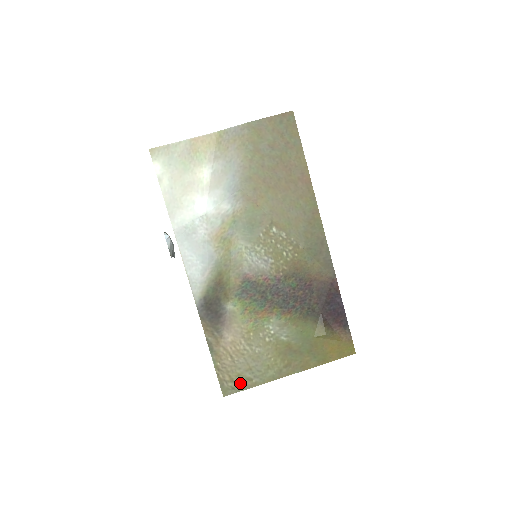
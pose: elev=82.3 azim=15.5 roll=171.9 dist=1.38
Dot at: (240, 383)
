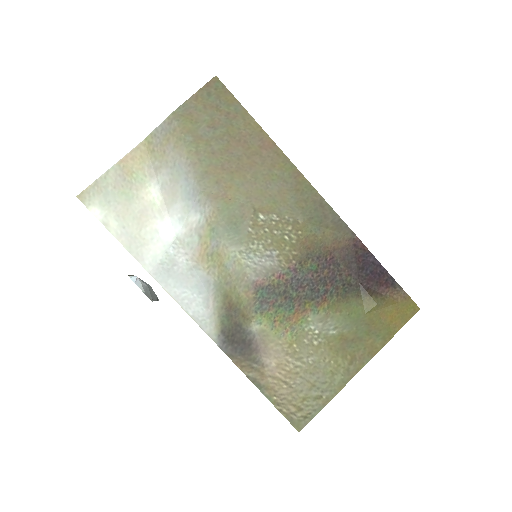
Dot at: (310, 407)
